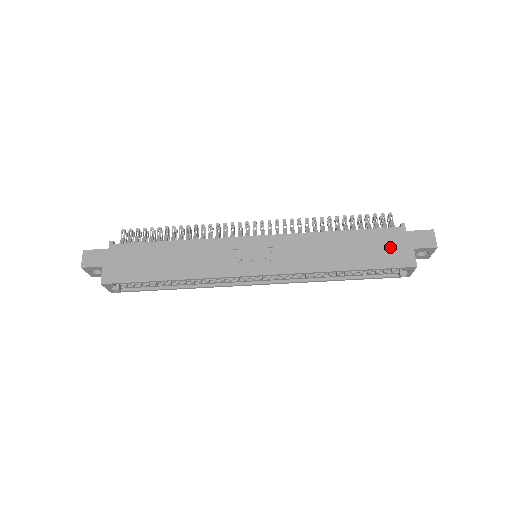
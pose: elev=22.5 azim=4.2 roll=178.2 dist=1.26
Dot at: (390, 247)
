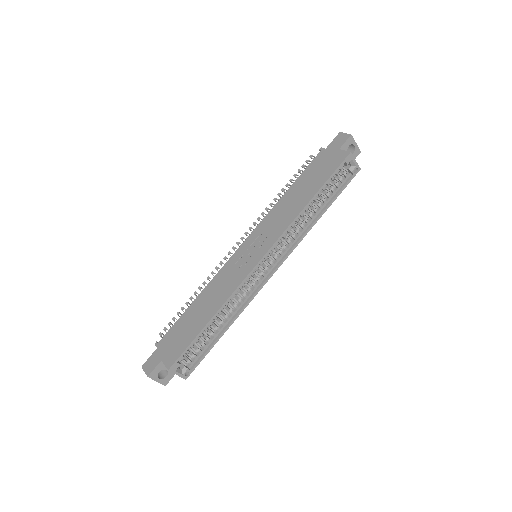
Dot at: (325, 163)
